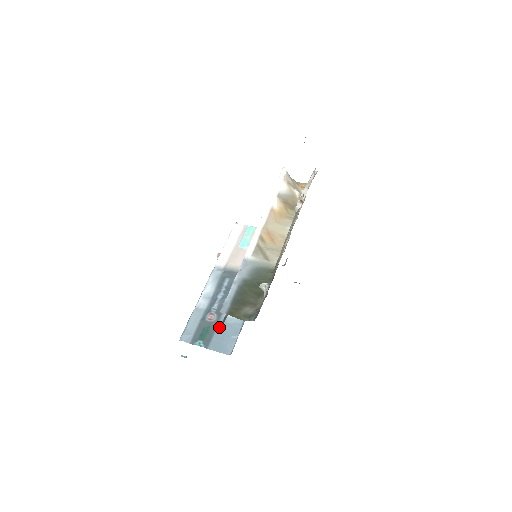
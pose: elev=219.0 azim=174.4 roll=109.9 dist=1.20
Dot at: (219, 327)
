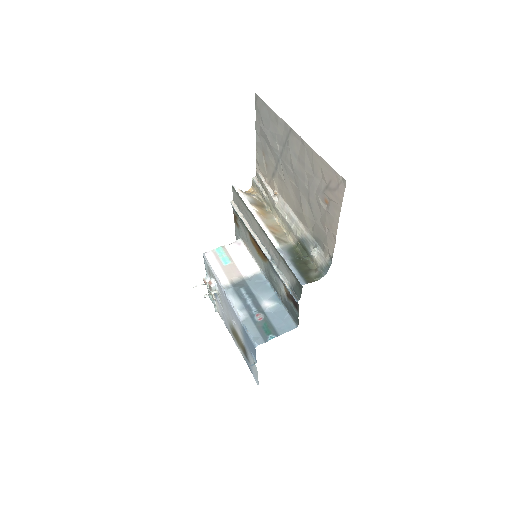
Dot at: (271, 318)
